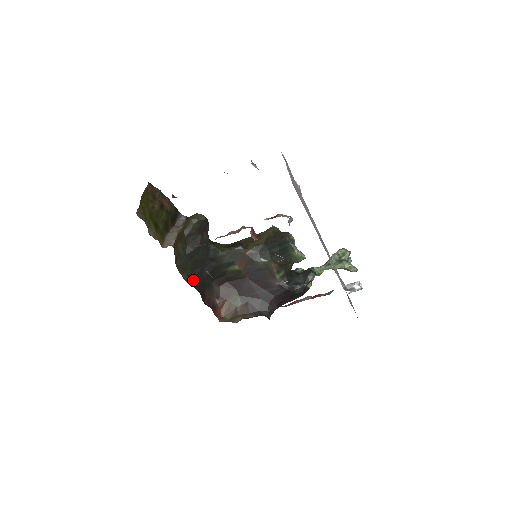
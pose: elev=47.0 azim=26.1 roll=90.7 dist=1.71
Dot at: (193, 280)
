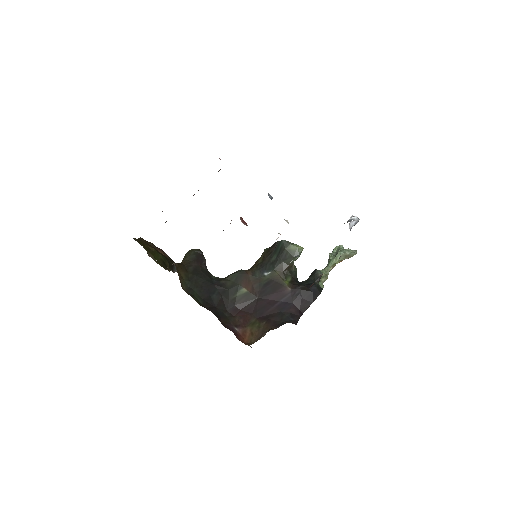
Dot at: (204, 306)
